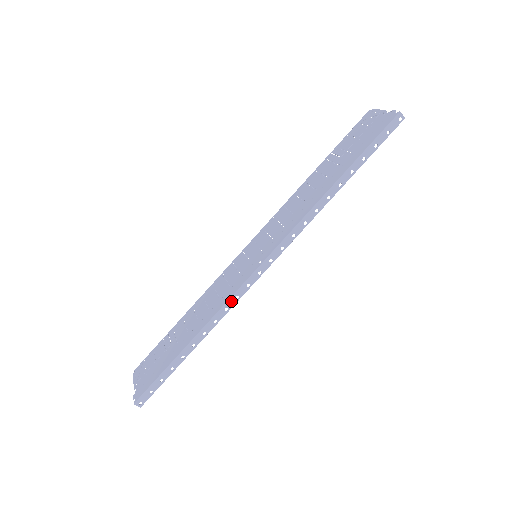
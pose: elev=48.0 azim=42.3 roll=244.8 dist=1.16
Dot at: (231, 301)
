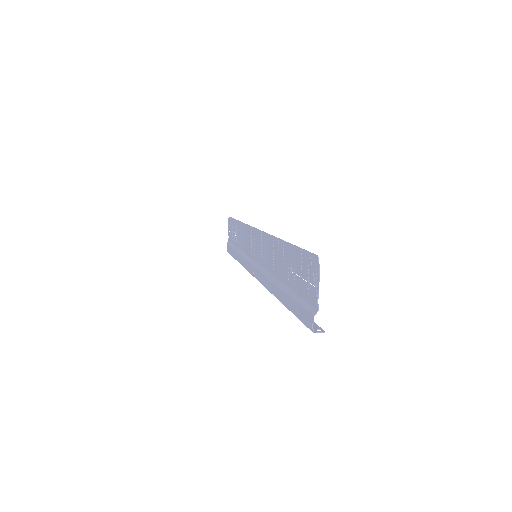
Dot at: occluded
